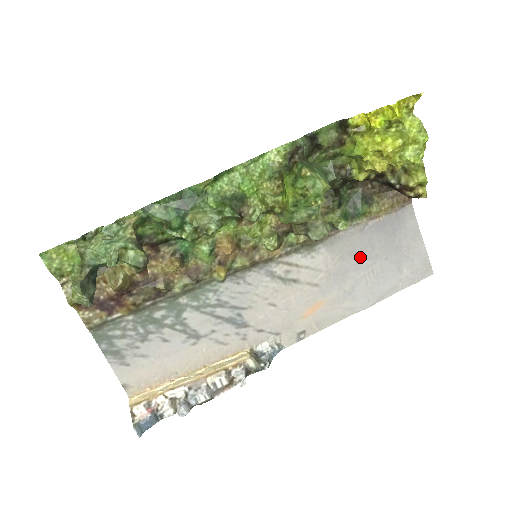
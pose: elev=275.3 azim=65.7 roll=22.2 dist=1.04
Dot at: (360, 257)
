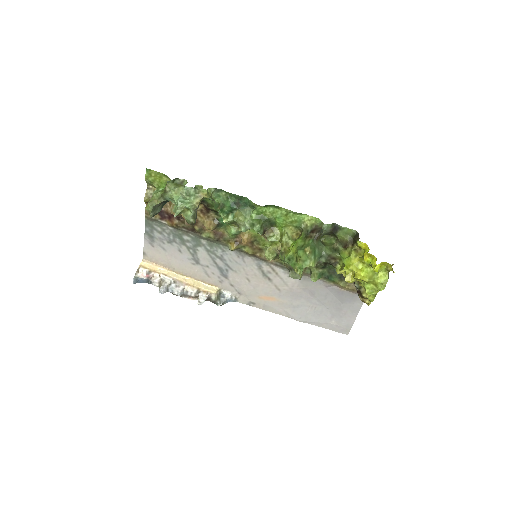
Dot at: (314, 297)
